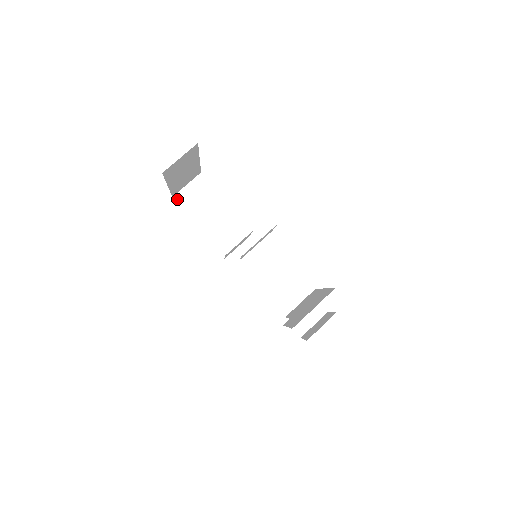
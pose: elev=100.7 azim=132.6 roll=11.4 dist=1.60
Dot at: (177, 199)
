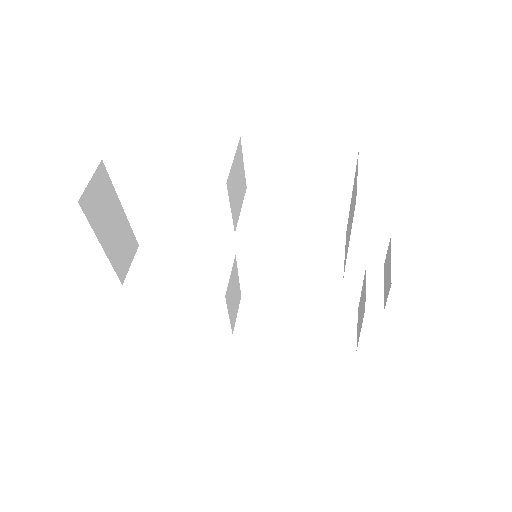
Dot at: (129, 284)
